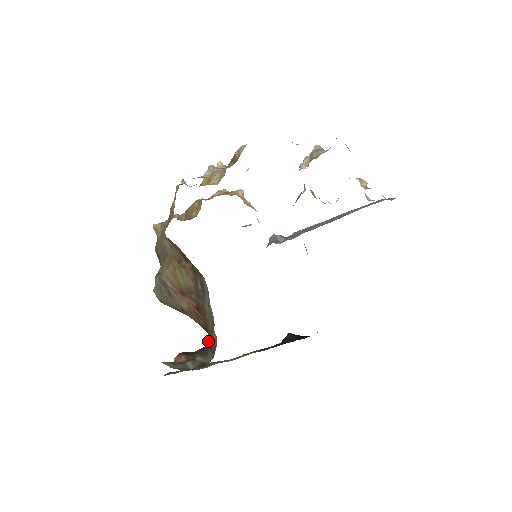
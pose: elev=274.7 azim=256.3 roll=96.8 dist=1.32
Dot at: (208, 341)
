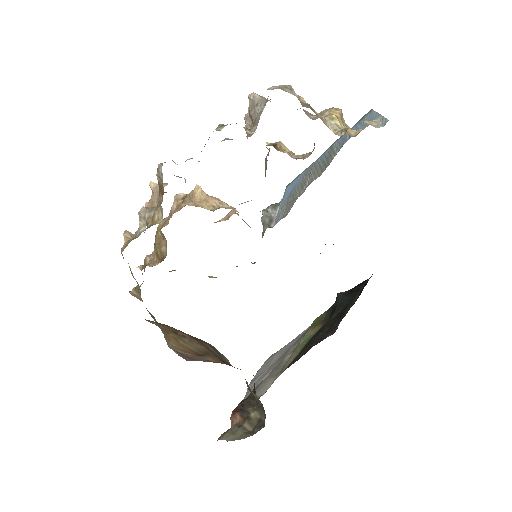
Dot at: occluded
